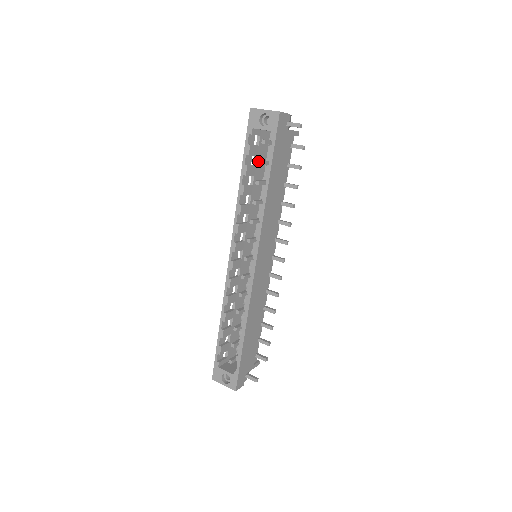
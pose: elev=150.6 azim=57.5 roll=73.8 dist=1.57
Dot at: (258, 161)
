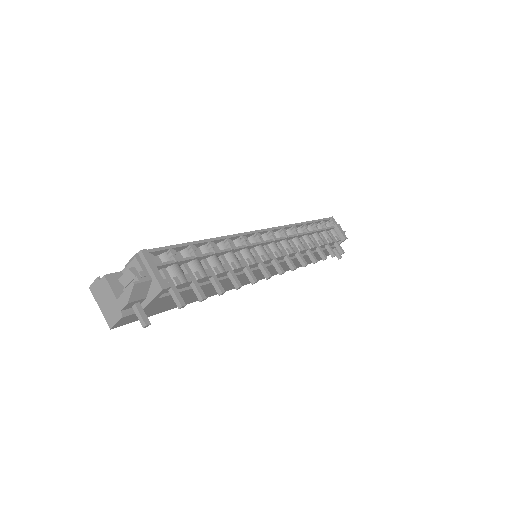
Dot at: occluded
